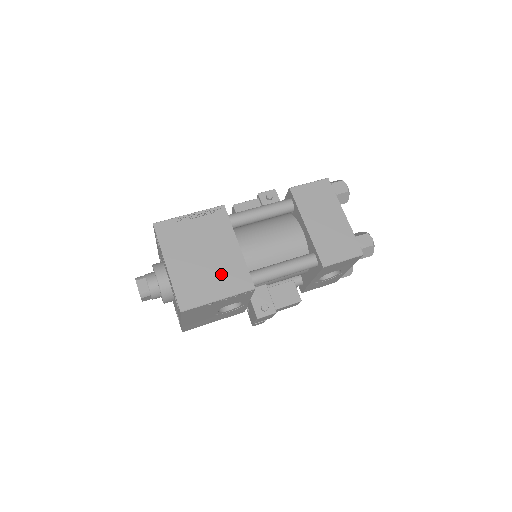
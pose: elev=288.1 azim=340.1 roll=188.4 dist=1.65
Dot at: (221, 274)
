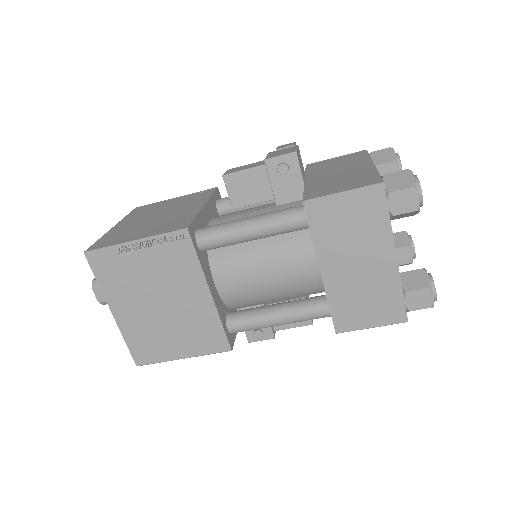
Dot at: (185, 329)
